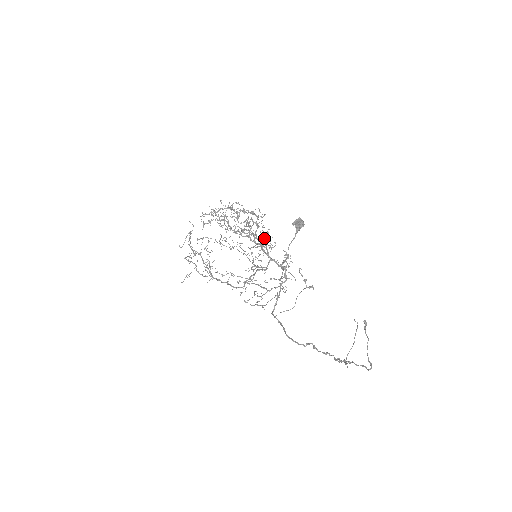
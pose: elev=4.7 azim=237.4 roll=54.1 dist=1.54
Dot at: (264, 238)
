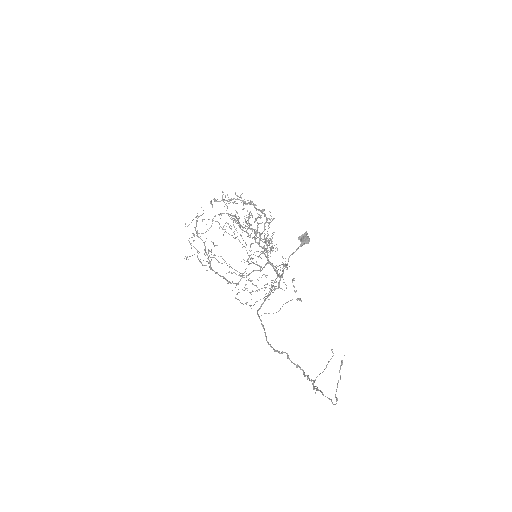
Dot at: occluded
